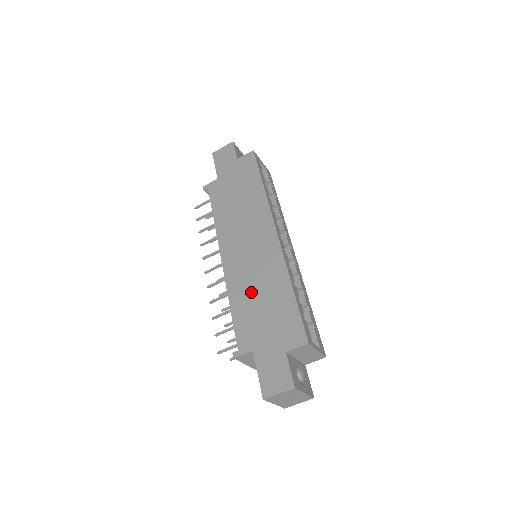
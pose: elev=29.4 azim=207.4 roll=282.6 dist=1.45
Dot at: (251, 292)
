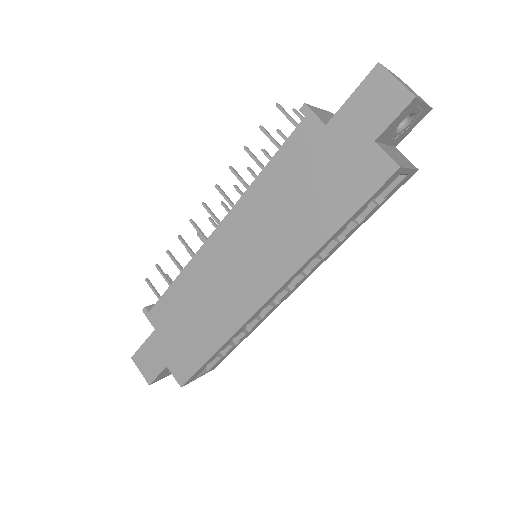
Dot at: (197, 299)
